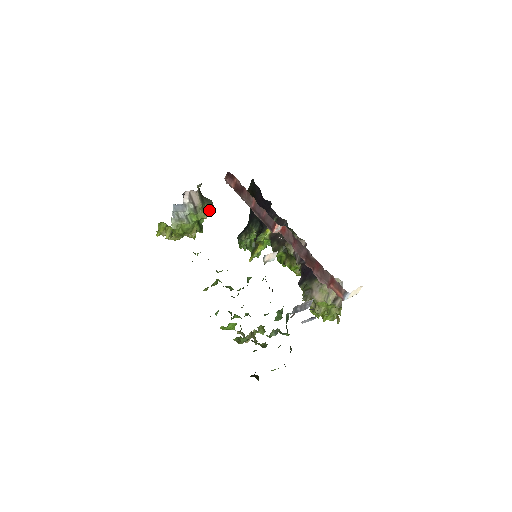
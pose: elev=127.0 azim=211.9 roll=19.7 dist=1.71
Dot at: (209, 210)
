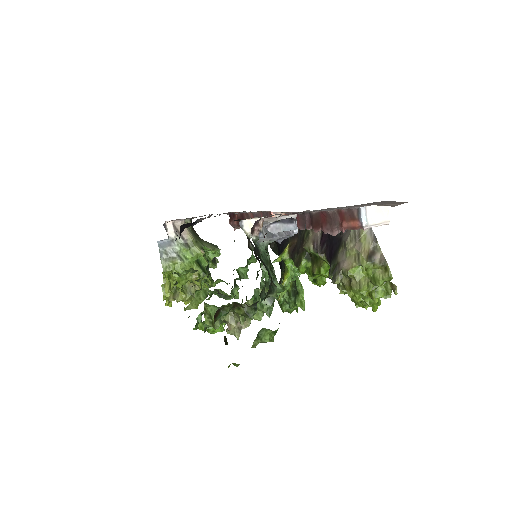
Dot at: (208, 247)
